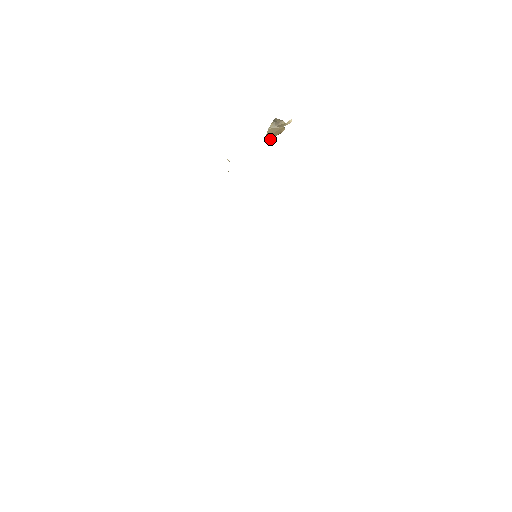
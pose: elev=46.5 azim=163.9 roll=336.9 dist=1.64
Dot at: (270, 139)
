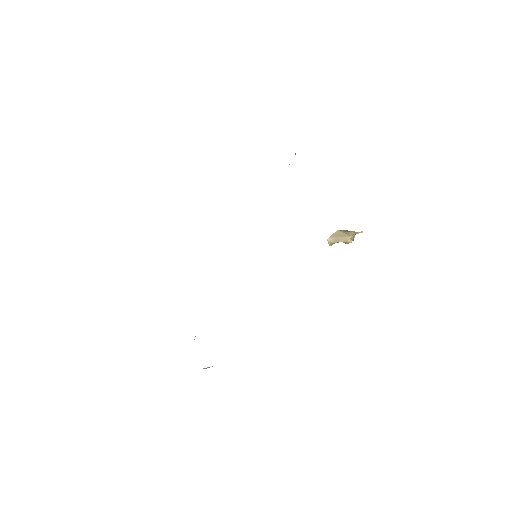
Dot at: (334, 242)
